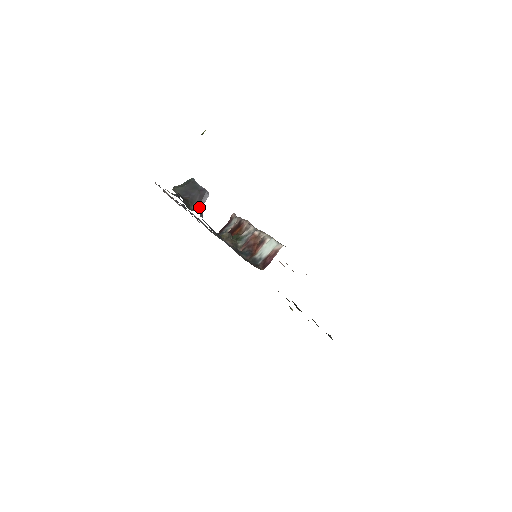
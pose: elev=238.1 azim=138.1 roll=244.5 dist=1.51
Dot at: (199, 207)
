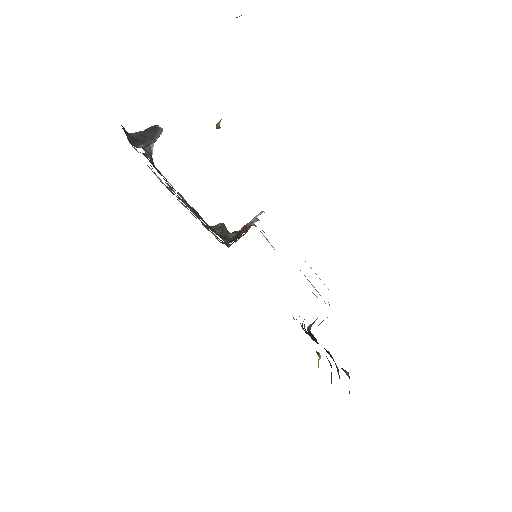
Dot at: (148, 146)
